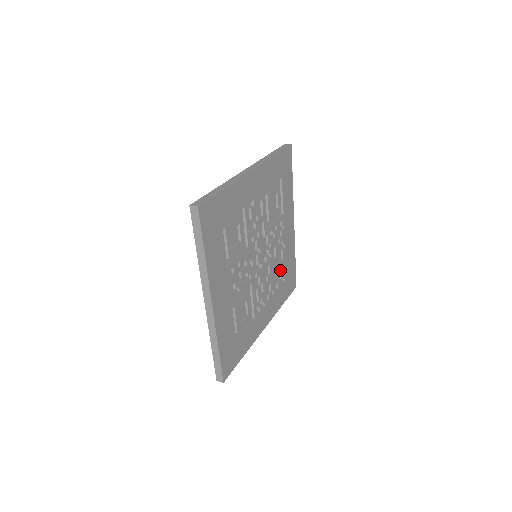
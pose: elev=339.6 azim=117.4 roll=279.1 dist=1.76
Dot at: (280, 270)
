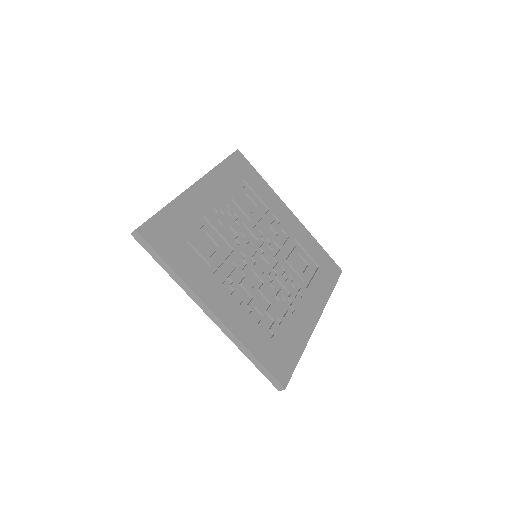
Dot at: (273, 316)
